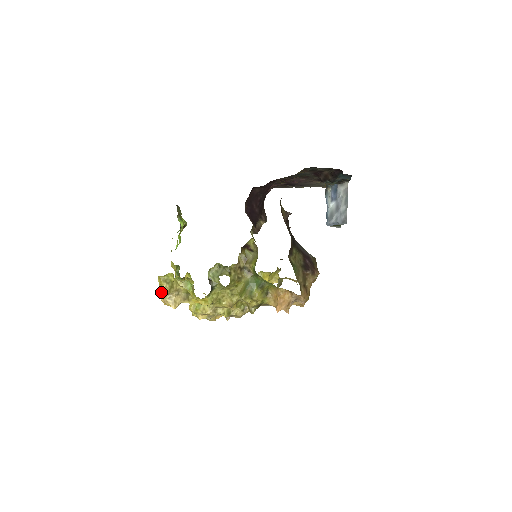
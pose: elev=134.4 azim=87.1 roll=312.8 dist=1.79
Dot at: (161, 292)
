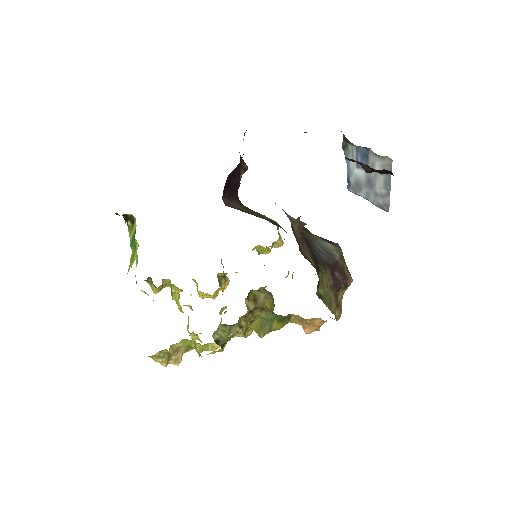
Dot at: occluded
